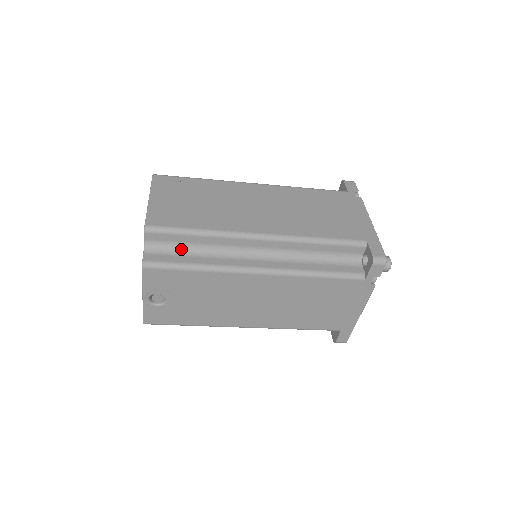
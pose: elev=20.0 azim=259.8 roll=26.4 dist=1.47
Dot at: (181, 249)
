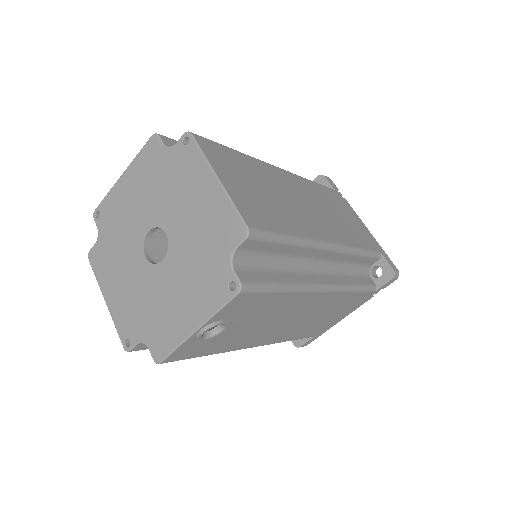
Dot at: (265, 261)
